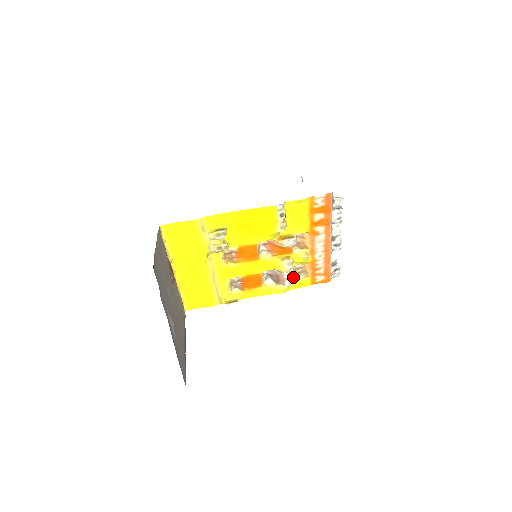
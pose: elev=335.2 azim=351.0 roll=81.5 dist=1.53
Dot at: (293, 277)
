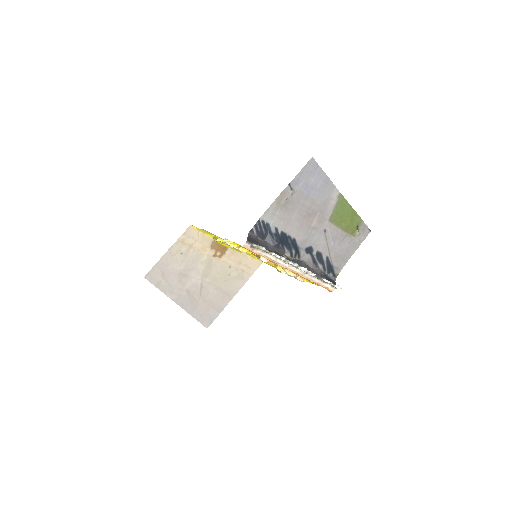
Dot at: (297, 277)
